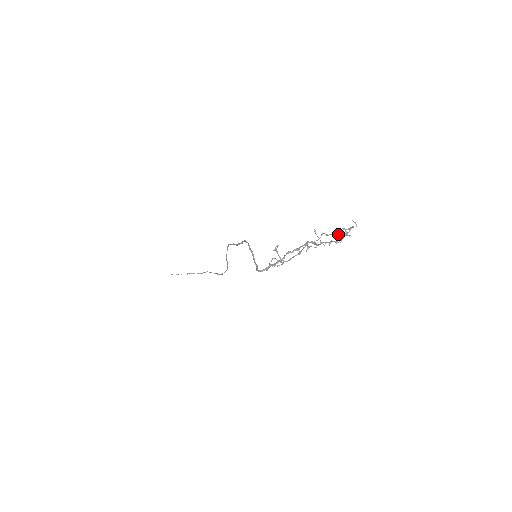
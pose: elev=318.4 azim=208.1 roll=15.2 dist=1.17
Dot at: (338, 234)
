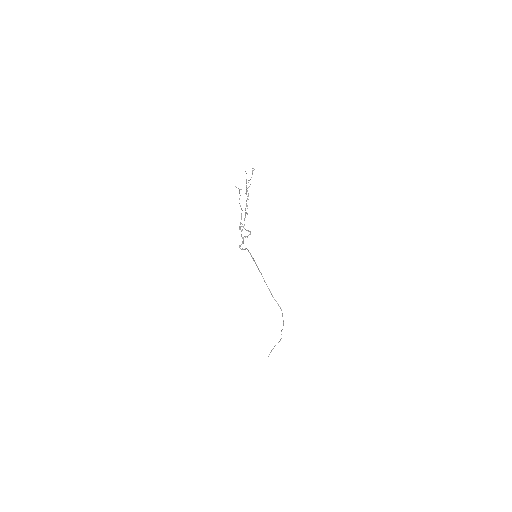
Dot at: occluded
